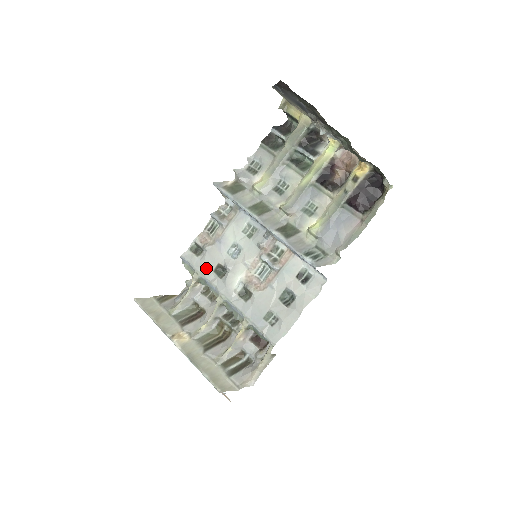
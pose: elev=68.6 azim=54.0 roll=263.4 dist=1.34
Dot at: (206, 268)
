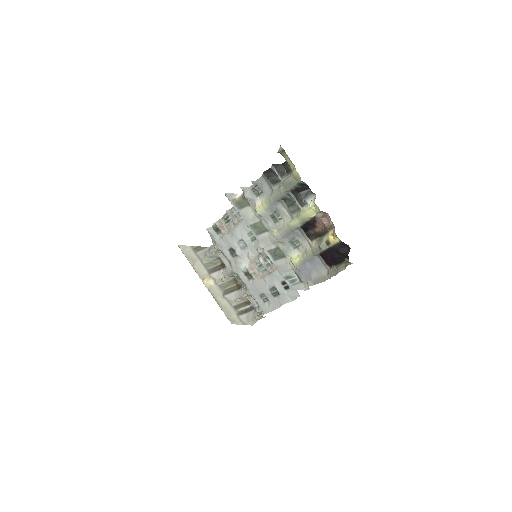
Dot at: (223, 246)
